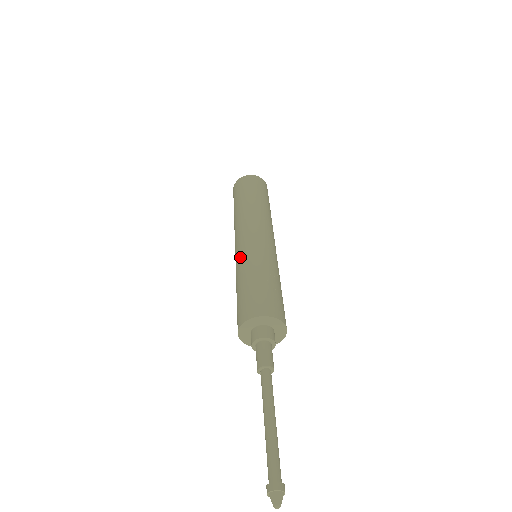
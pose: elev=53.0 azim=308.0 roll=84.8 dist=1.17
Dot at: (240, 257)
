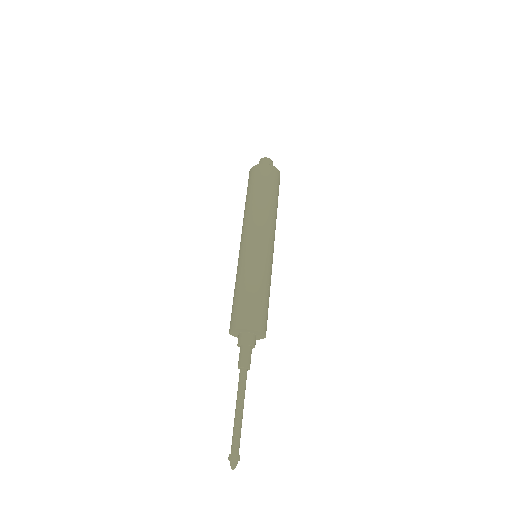
Dot at: (242, 262)
